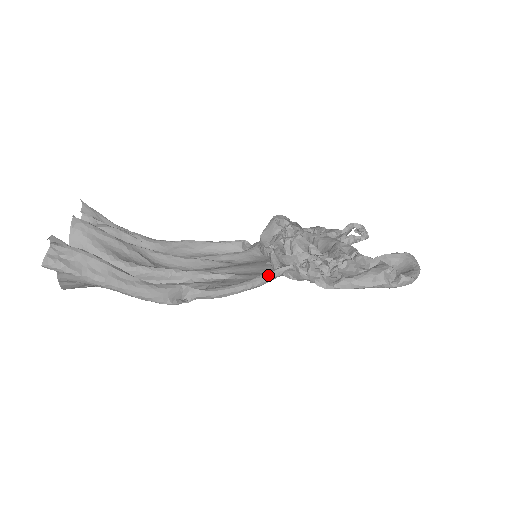
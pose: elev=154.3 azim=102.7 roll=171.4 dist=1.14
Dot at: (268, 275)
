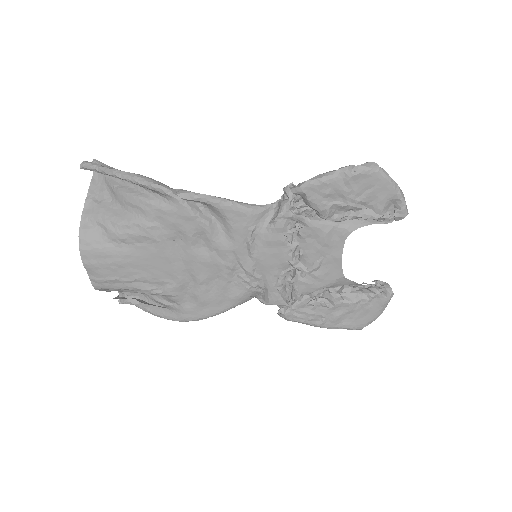
Dot at: (251, 205)
